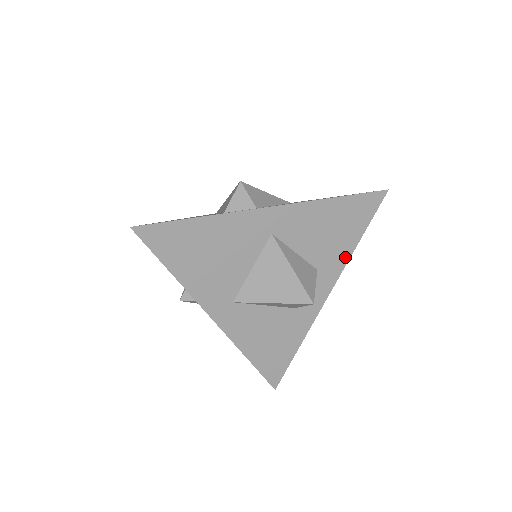
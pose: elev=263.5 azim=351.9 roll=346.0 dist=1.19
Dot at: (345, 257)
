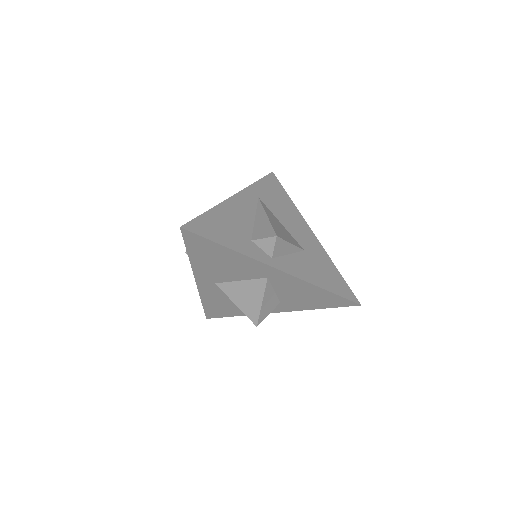
Dot at: (303, 308)
